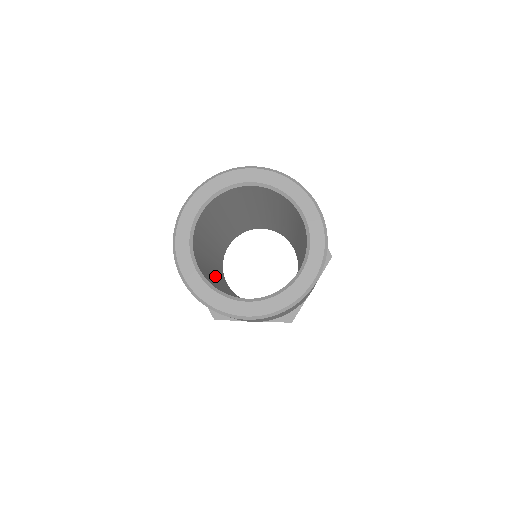
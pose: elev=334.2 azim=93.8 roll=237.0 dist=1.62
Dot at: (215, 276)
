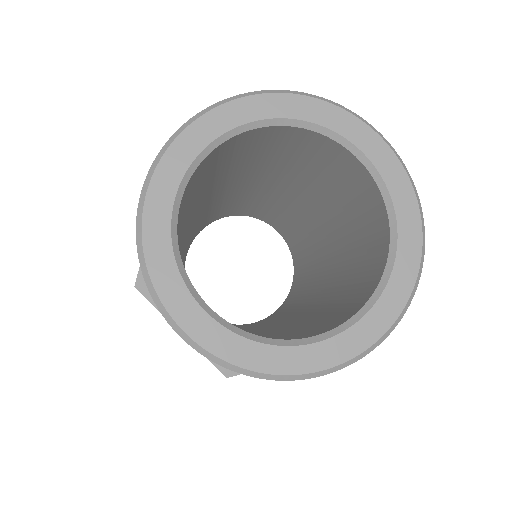
Dot at: occluded
